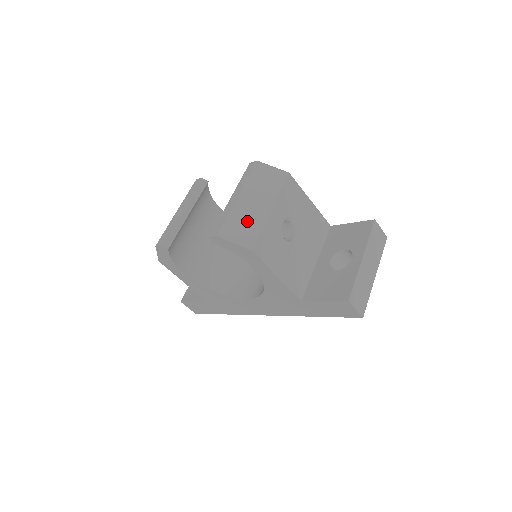
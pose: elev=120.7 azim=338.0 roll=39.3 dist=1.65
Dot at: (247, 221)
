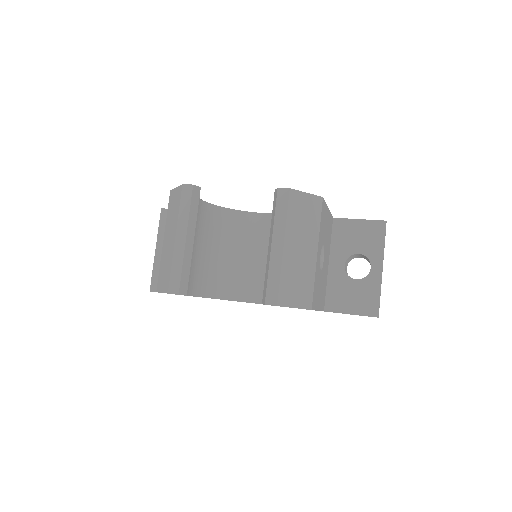
Dot at: (300, 276)
